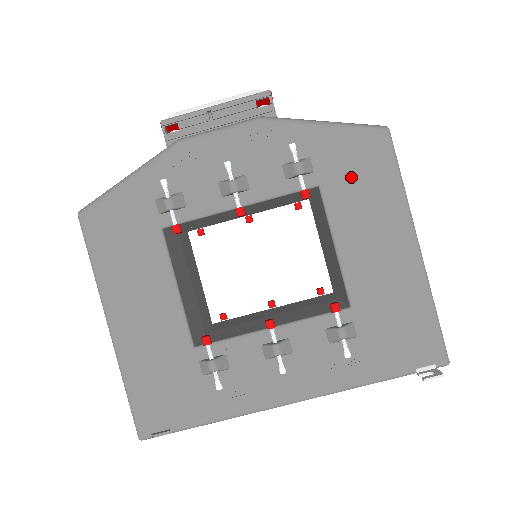
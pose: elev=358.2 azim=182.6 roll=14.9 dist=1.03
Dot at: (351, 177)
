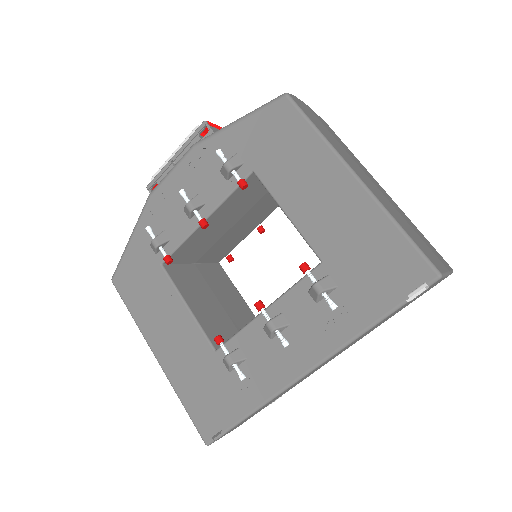
Dot at: (273, 150)
